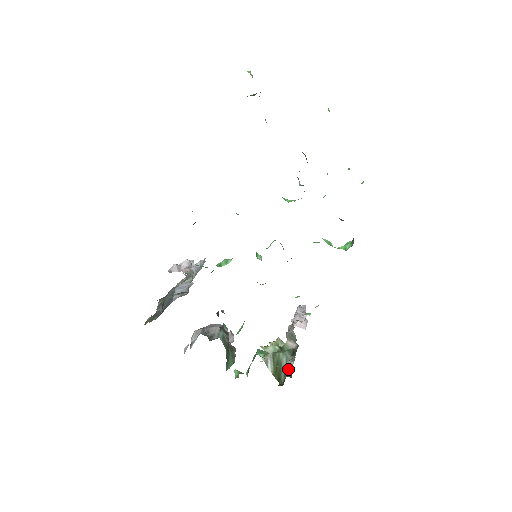
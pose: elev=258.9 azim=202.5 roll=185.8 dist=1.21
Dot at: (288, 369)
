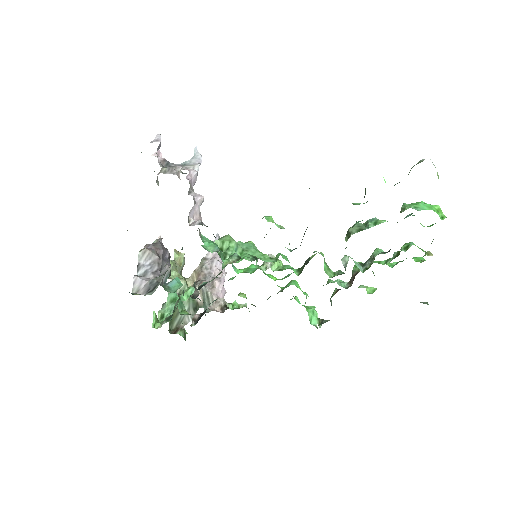
Dot at: (184, 321)
